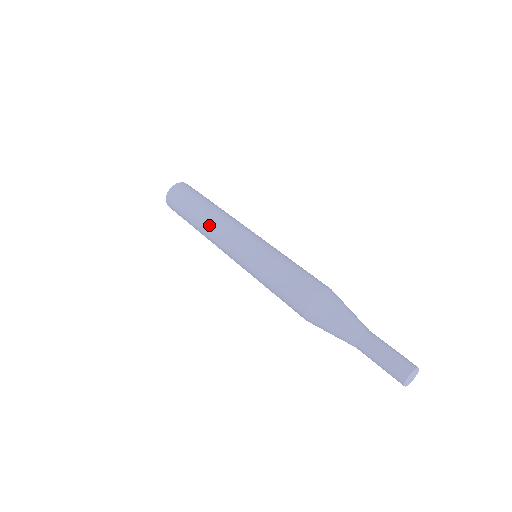
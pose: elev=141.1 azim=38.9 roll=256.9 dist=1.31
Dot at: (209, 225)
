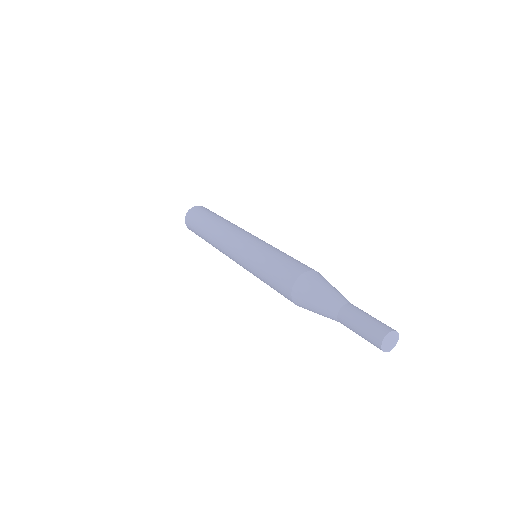
Dot at: (223, 226)
